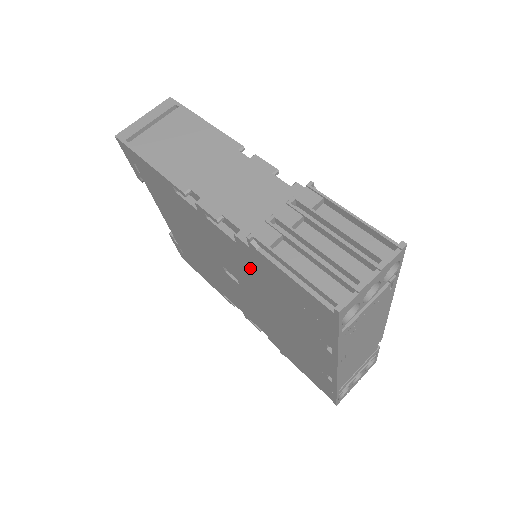
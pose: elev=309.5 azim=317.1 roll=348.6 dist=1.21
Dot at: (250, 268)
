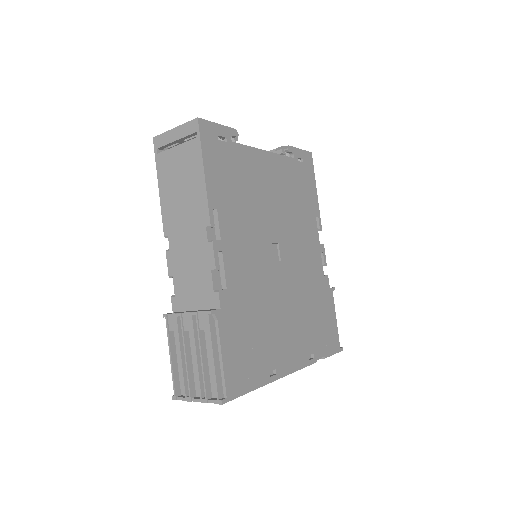
Dot at: occluded
